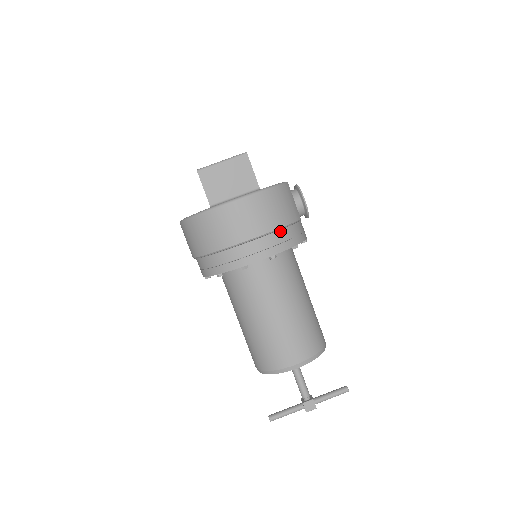
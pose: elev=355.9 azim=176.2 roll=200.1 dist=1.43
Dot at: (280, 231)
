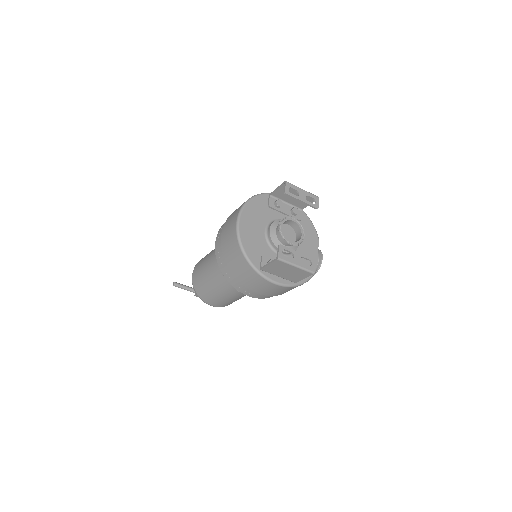
Dot at: occluded
